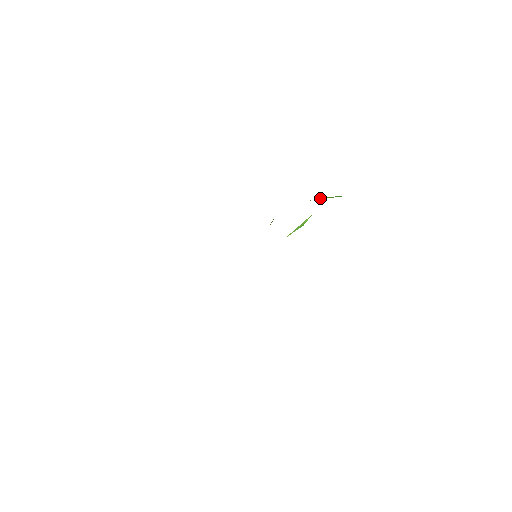
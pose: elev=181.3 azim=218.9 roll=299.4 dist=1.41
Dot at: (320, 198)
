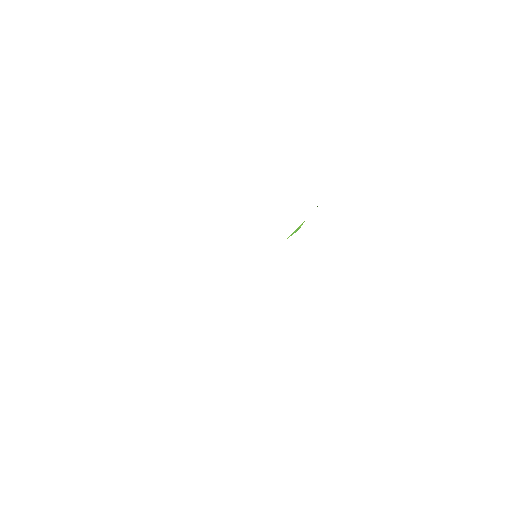
Dot at: occluded
